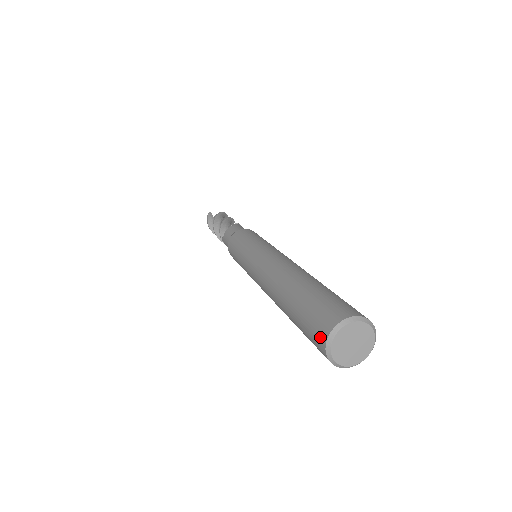
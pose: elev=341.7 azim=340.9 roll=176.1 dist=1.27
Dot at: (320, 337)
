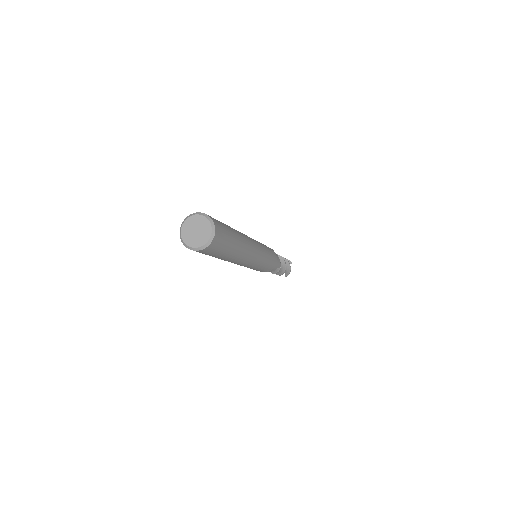
Dot at: occluded
